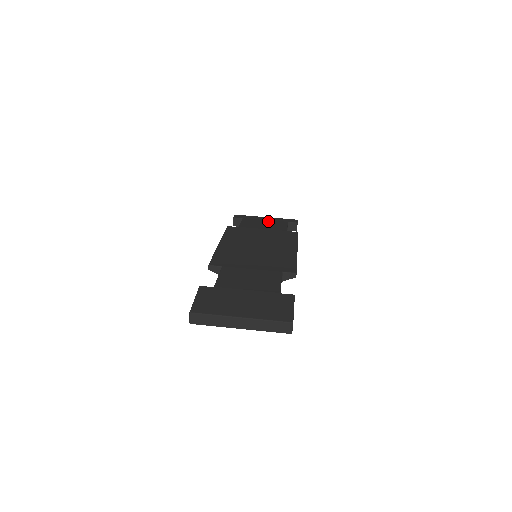
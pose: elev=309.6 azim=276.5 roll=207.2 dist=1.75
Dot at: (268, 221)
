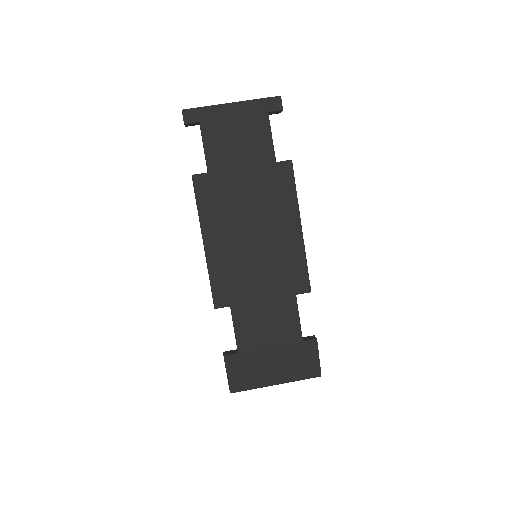
Dot at: (240, 123)
